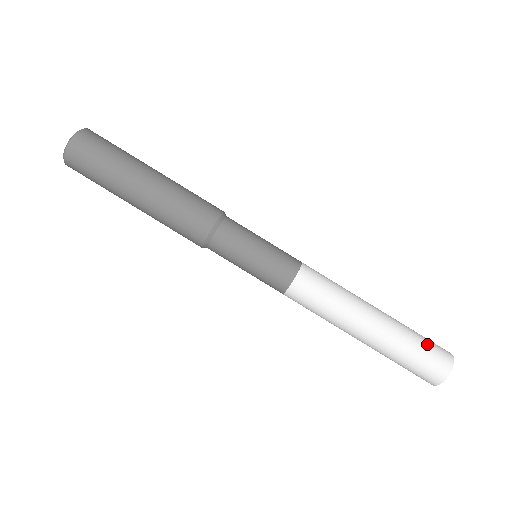
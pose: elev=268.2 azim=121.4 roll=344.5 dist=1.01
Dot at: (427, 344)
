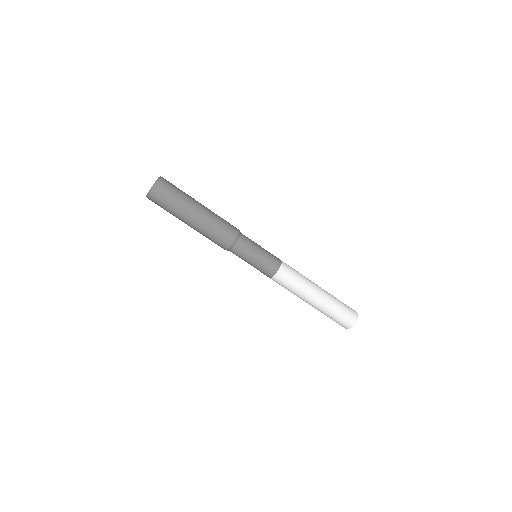
Dot at: (342, 315)
